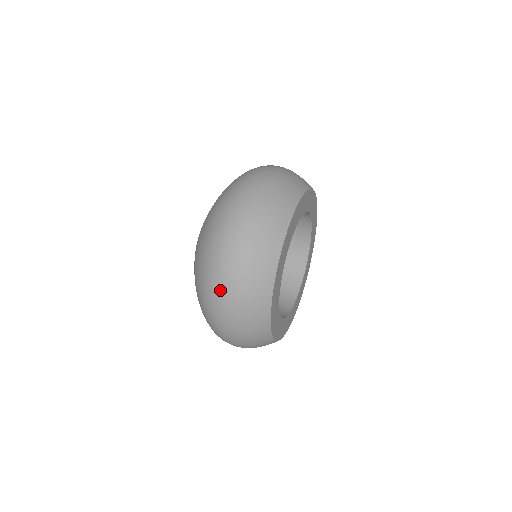
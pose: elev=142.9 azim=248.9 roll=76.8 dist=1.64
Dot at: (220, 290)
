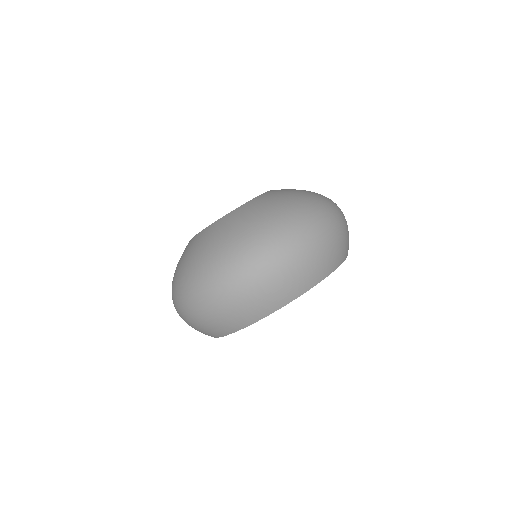
Dot at: occluded
